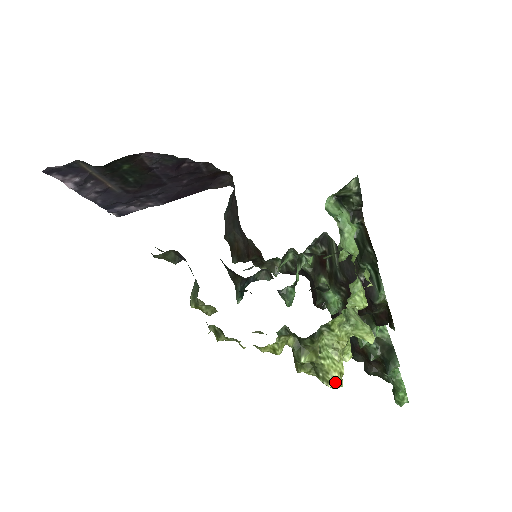
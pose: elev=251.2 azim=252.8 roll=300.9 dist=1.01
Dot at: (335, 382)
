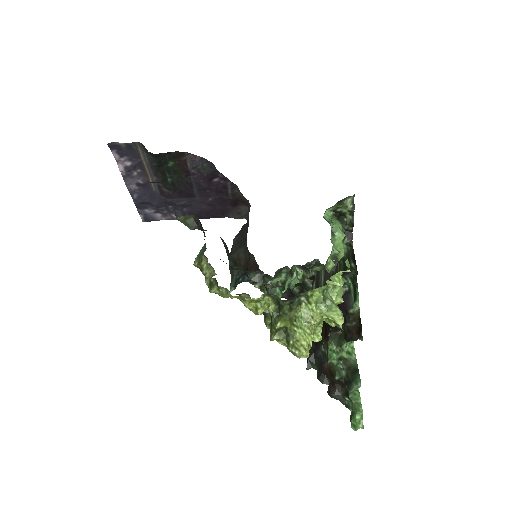
Dot at: (303, 349)
